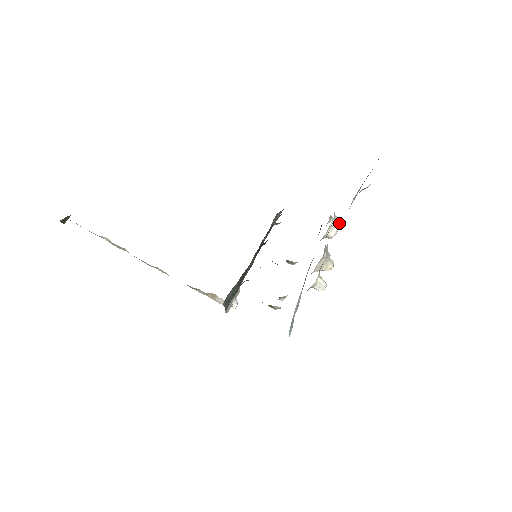
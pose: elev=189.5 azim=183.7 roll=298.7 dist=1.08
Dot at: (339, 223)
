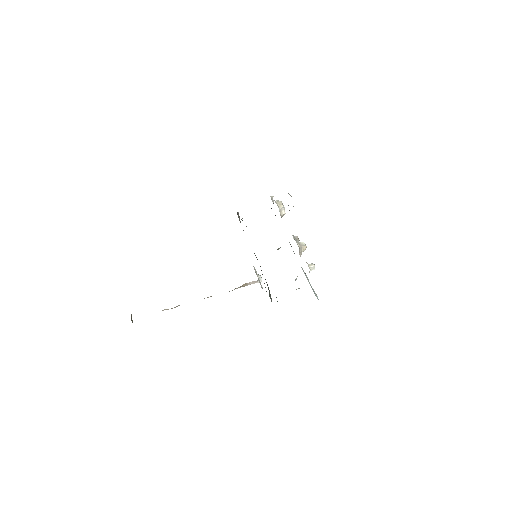
Dot at: (282, 206)
